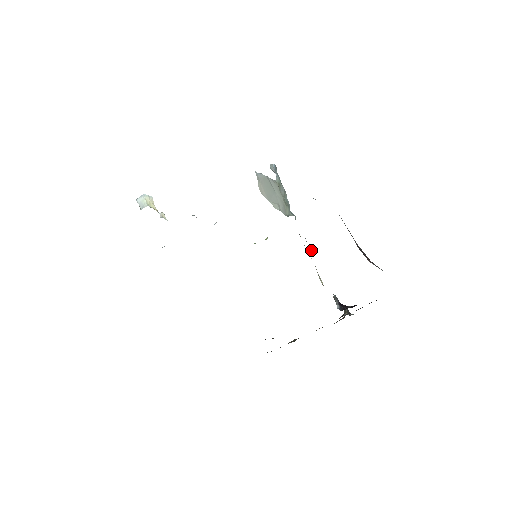
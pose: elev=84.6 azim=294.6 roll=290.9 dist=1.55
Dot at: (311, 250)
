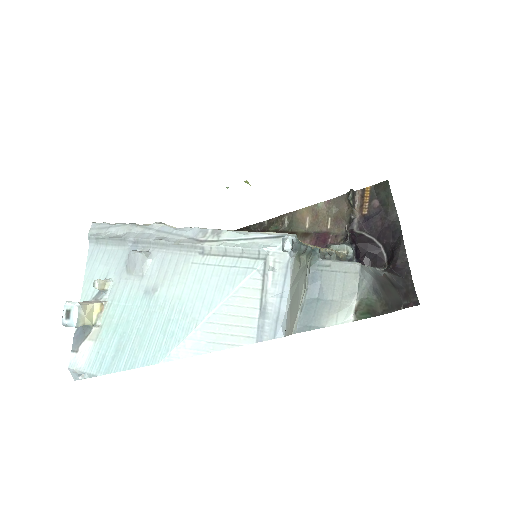
Dot at: (335, 258)
